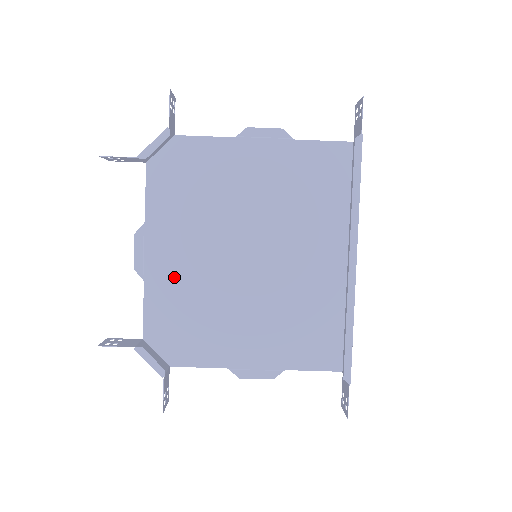
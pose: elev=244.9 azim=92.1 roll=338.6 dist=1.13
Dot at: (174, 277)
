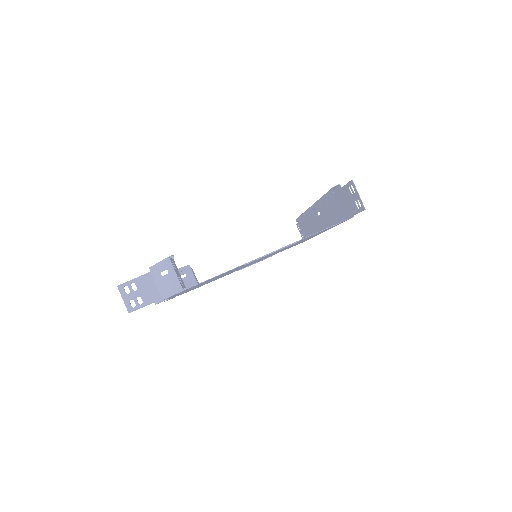
Dot at: occluded
